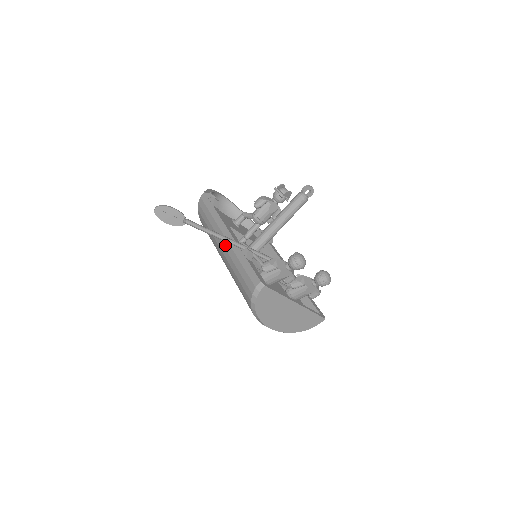
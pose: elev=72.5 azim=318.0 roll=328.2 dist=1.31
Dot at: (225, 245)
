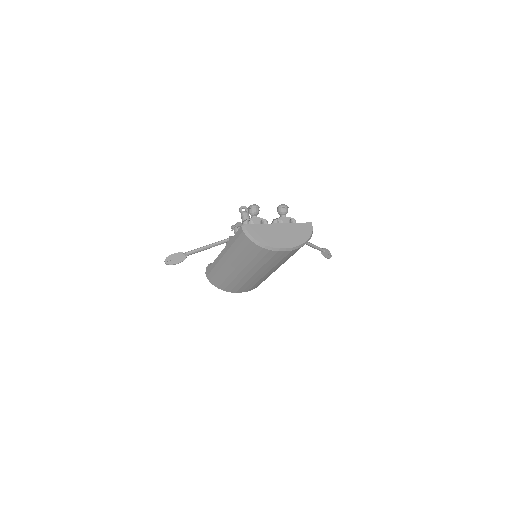
Dot at: (226, 257)
